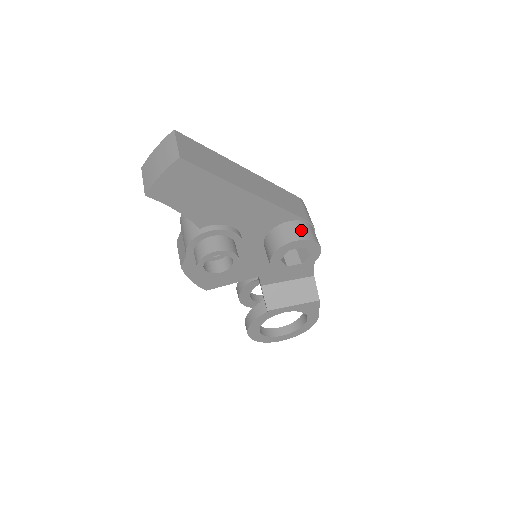
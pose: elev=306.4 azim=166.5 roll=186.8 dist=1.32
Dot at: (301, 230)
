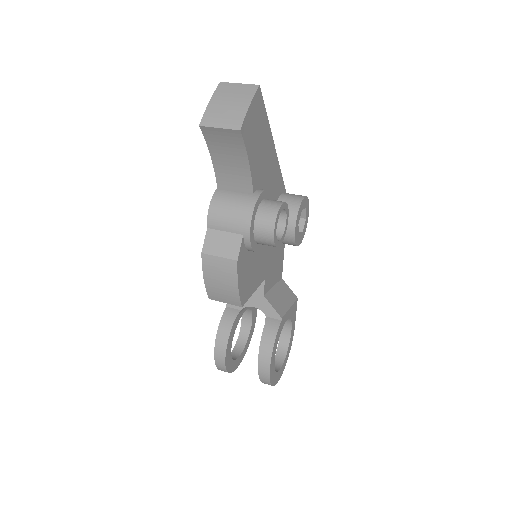
Dot at: occluded
